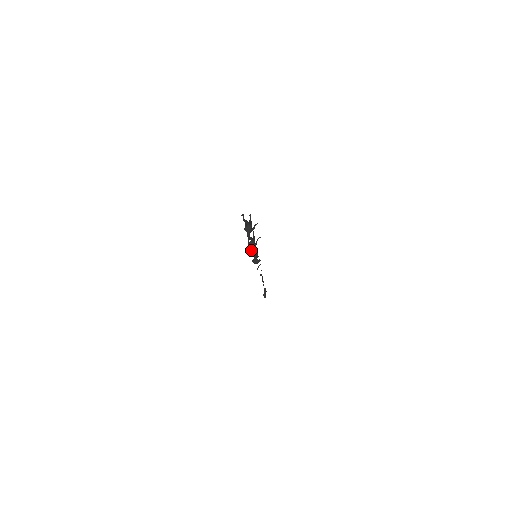
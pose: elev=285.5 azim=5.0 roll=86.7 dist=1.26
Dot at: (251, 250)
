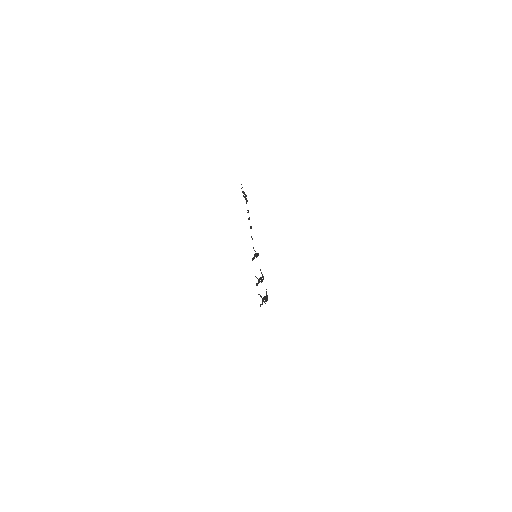
Dot at: (252, 260)
